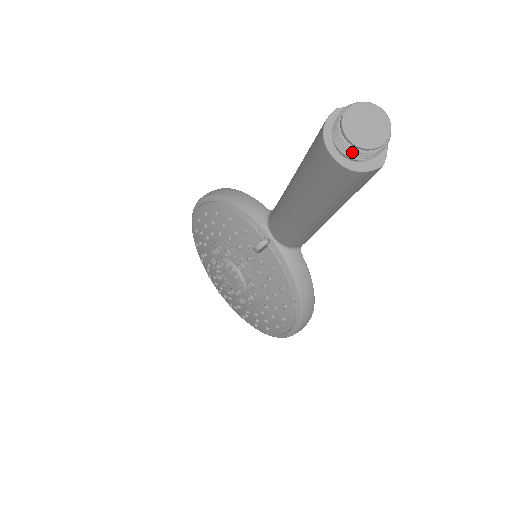
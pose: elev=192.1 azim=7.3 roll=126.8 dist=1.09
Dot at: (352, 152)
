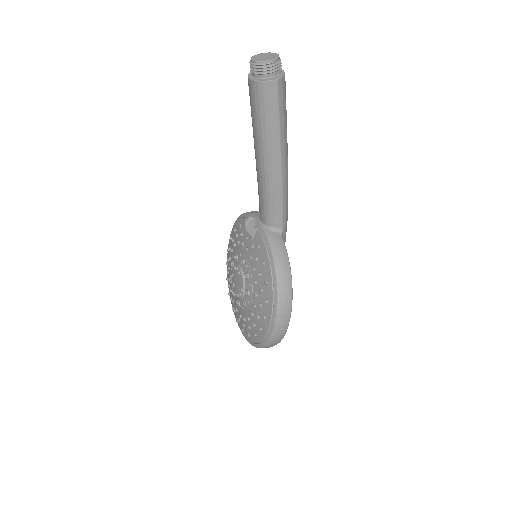
Dot at: (255, 67)
